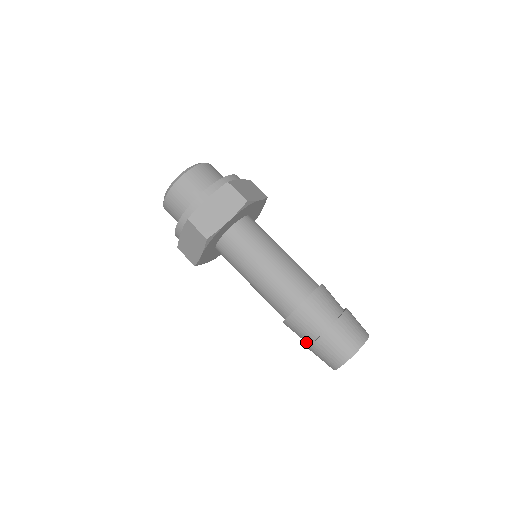
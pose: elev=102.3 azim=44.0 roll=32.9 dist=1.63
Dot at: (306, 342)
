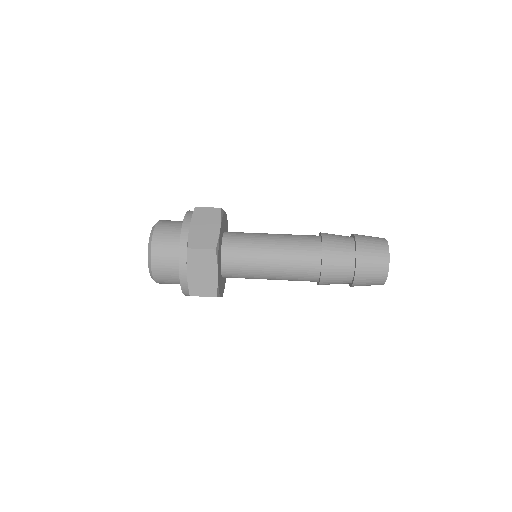
Dot at: (349, 279)
